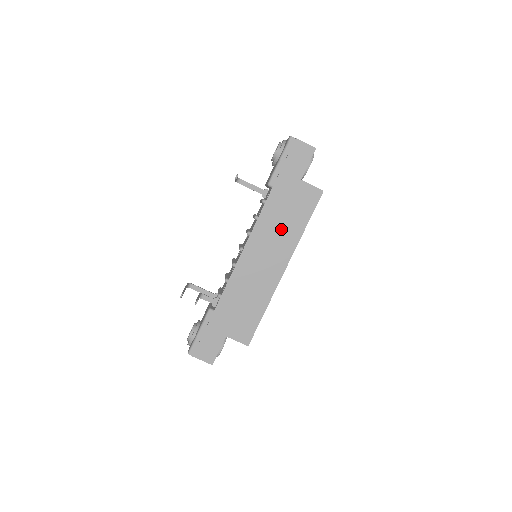
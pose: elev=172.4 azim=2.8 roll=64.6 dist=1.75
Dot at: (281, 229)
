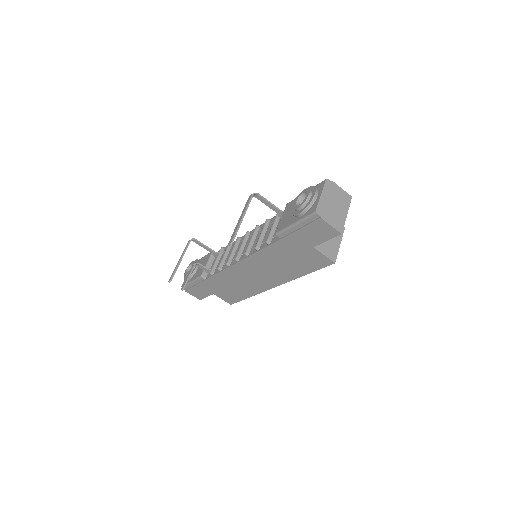
Dot at: (279, 266)
